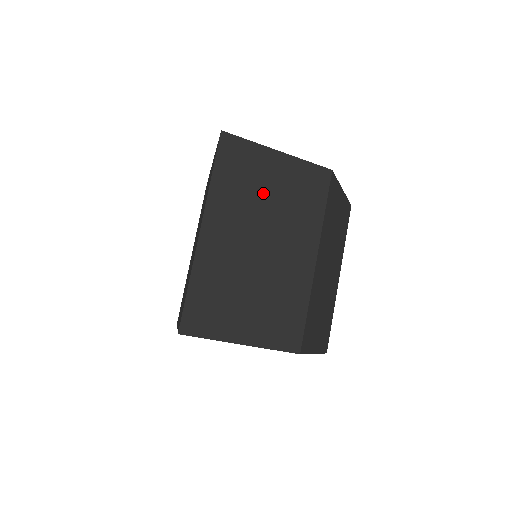
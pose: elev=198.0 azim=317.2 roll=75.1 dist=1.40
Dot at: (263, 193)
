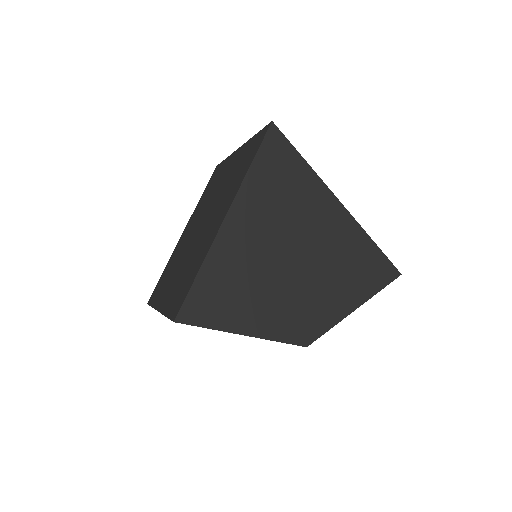
Dot at: occluded
